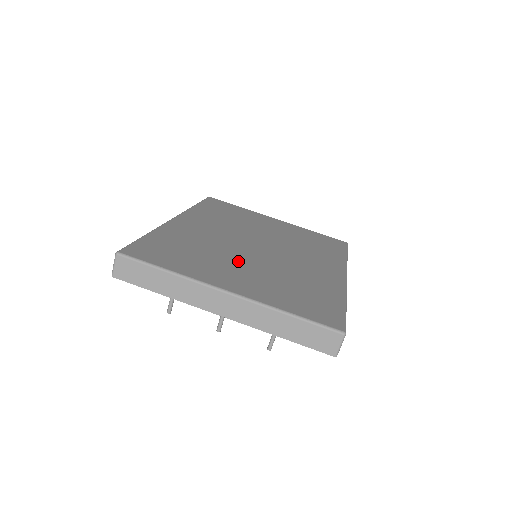
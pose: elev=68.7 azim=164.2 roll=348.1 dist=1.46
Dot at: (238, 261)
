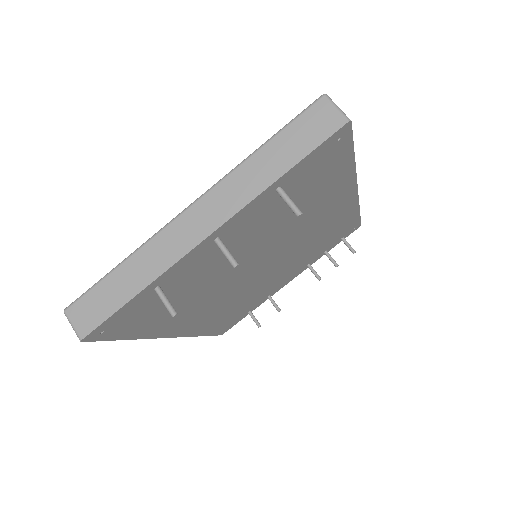
Dot at: occluded
